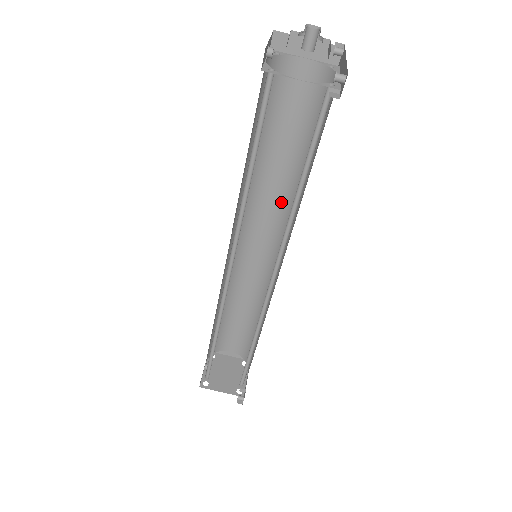
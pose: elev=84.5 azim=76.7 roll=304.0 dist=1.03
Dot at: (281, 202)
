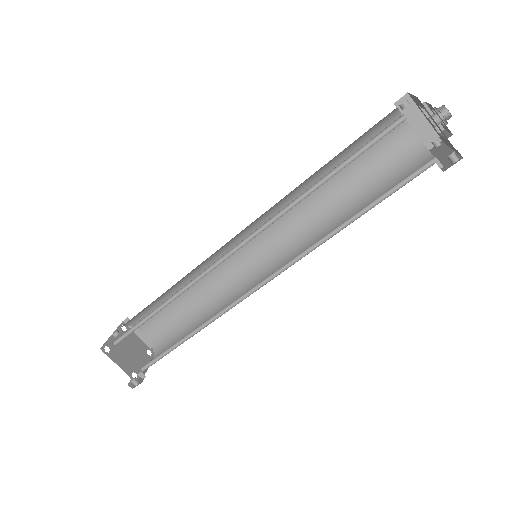
Dot at: (306, 225)
